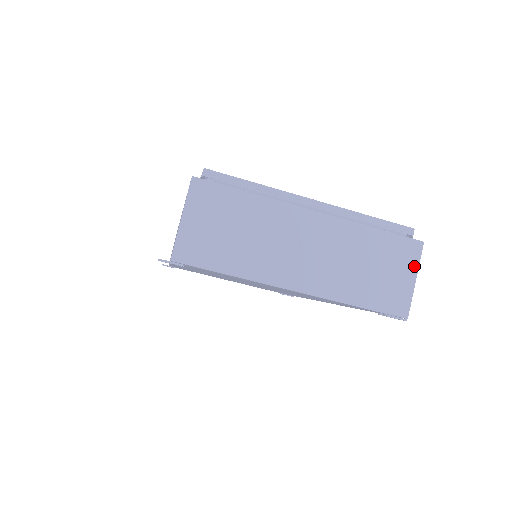
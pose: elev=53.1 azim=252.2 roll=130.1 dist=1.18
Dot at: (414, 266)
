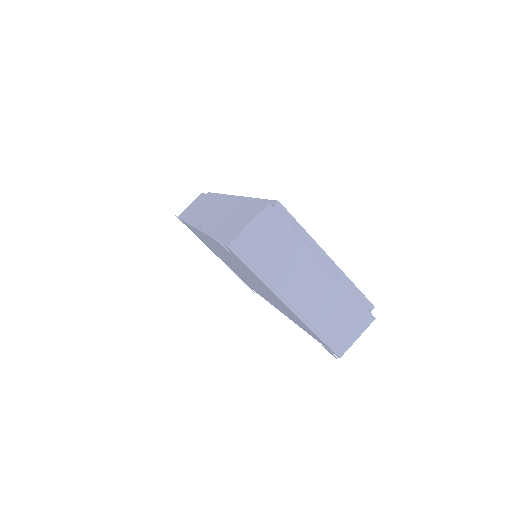
Dot at: (362, 329)
